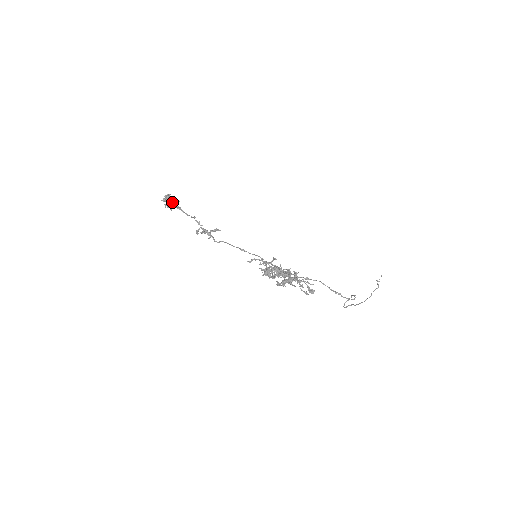
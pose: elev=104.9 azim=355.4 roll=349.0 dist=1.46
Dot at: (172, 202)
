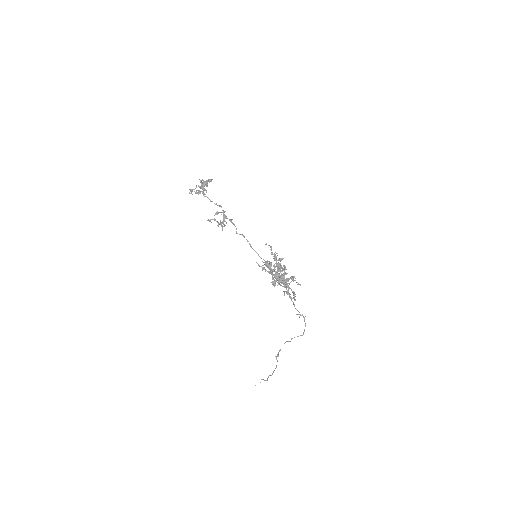
Dot at: (203, 187)
